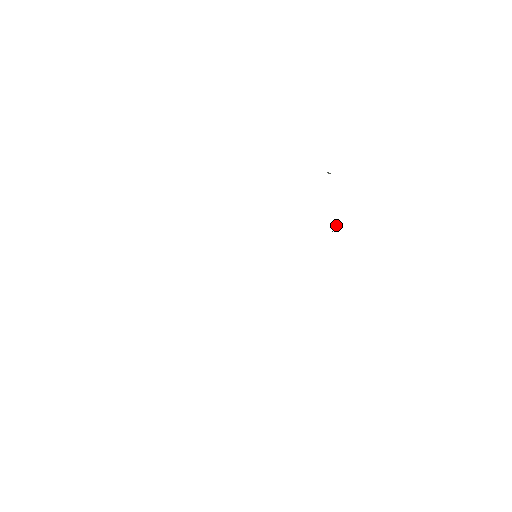
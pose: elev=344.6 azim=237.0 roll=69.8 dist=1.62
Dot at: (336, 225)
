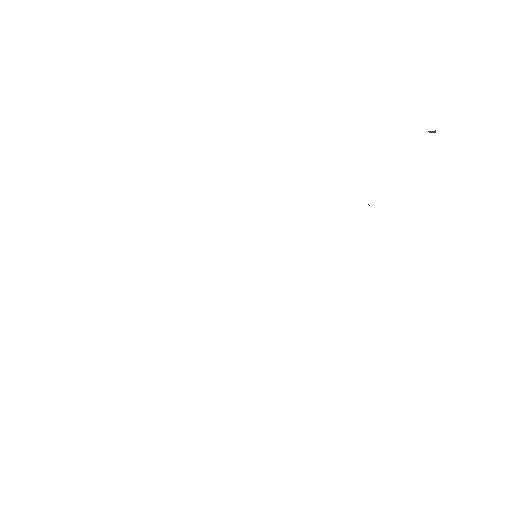
Dot at: occluded
